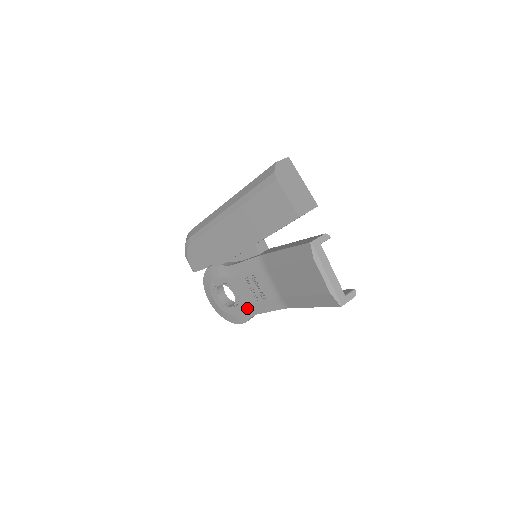
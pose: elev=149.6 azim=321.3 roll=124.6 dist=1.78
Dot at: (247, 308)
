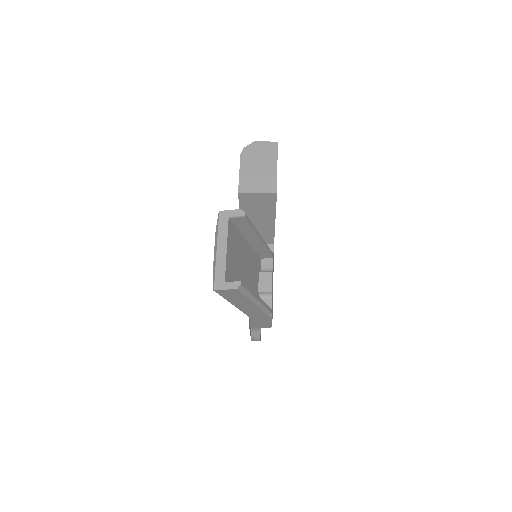
Dot at: occluded
